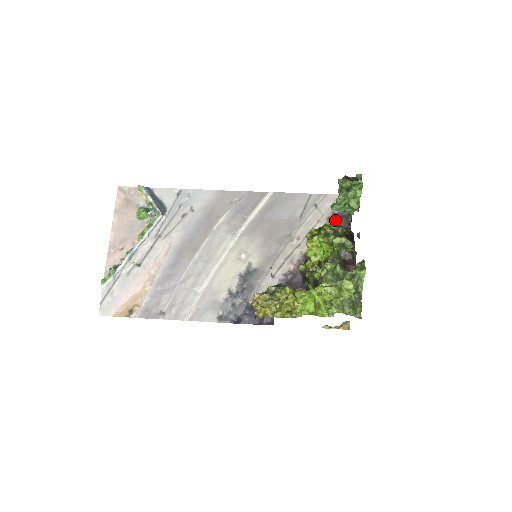
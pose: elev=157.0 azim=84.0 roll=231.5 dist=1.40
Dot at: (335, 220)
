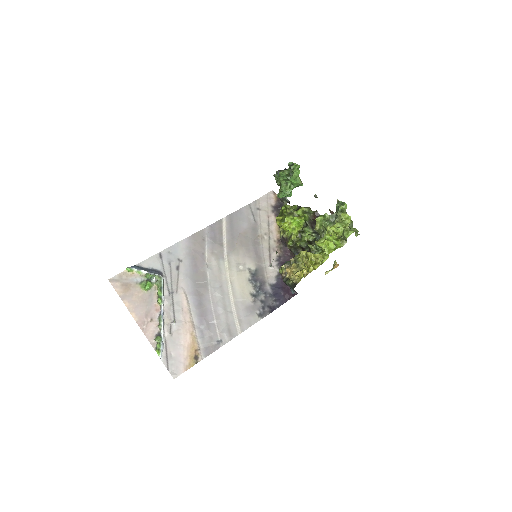
Dot at: (277, 210)
